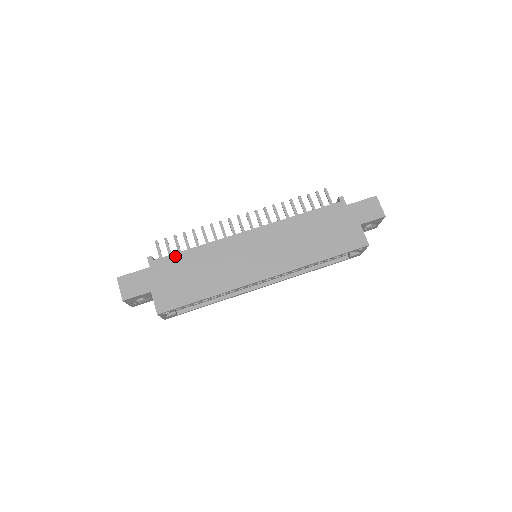
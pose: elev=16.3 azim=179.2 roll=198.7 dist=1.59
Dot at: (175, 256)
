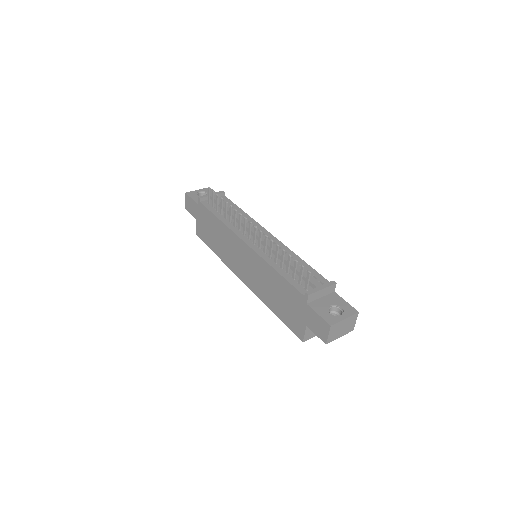
Dot at: (209, 212)
